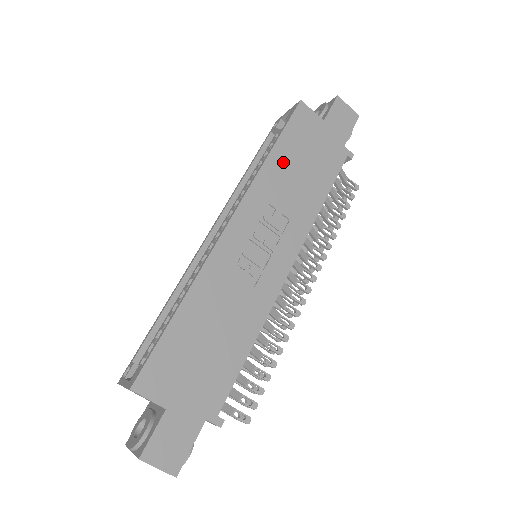
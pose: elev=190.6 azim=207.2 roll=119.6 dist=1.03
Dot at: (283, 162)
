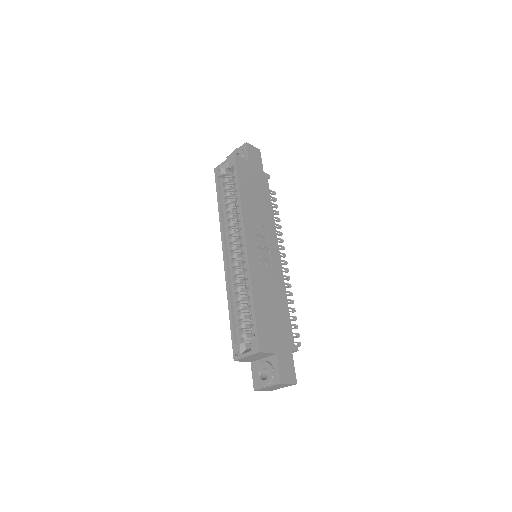
Dot at: (247, 195)
